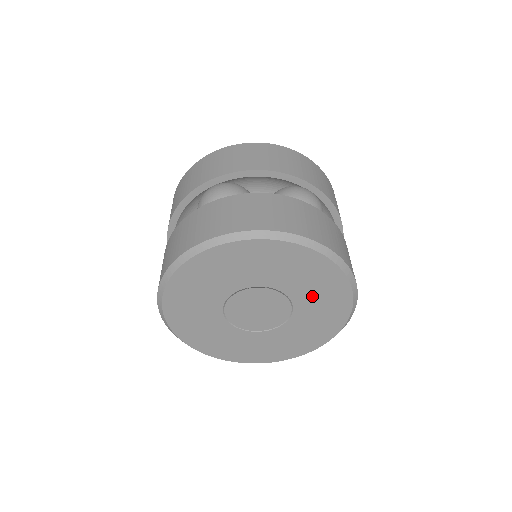
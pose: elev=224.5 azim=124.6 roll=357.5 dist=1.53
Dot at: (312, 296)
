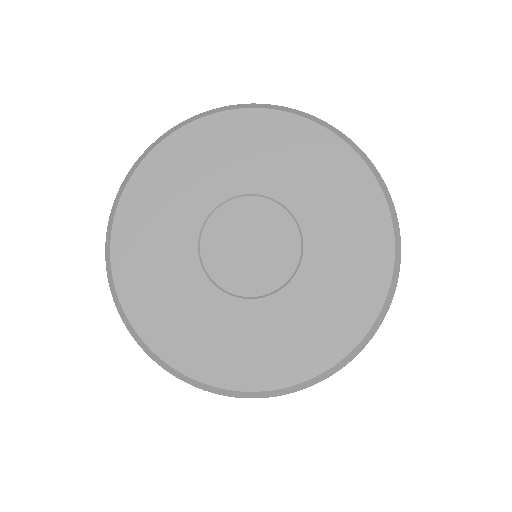
Dot at: (266, 165)
